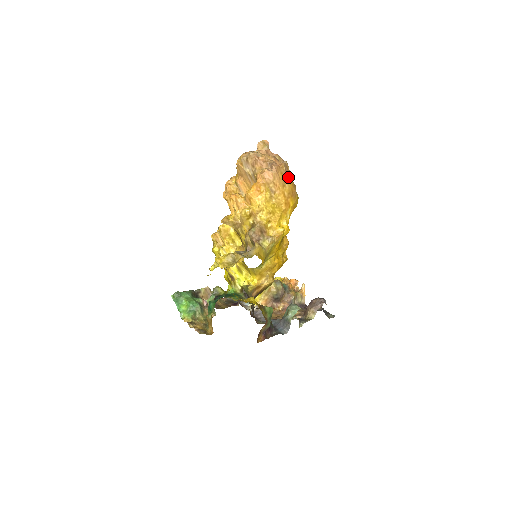
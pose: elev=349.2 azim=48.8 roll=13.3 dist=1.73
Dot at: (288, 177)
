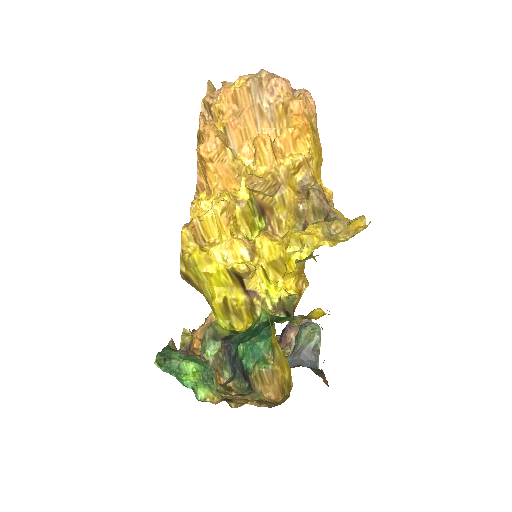
Dot at: occluded
